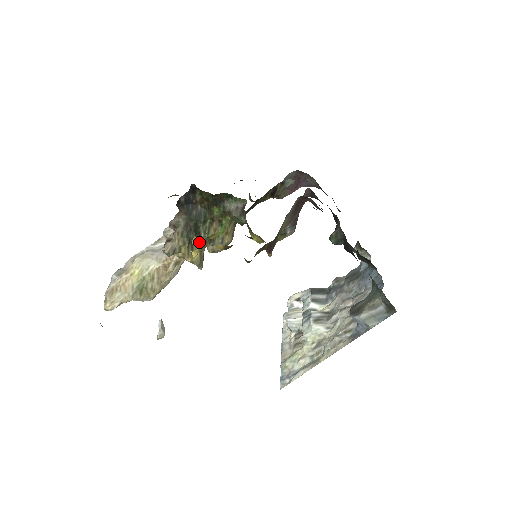
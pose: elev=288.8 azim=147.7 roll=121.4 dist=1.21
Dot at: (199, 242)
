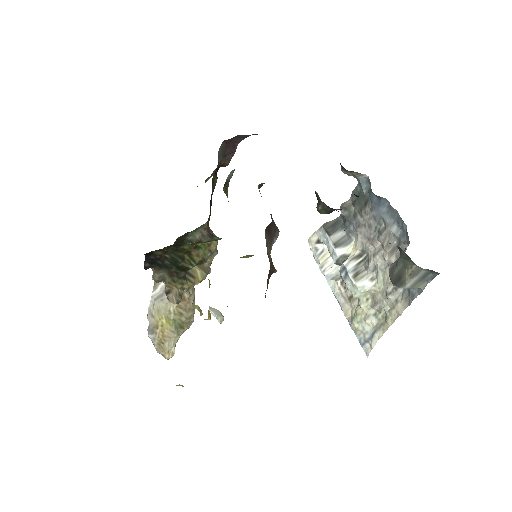
Dot at: occluded
